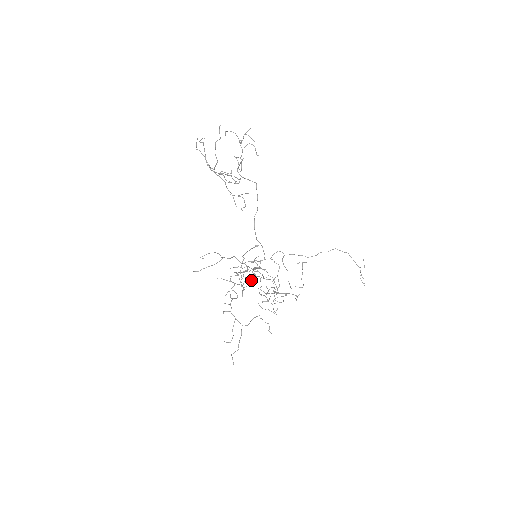
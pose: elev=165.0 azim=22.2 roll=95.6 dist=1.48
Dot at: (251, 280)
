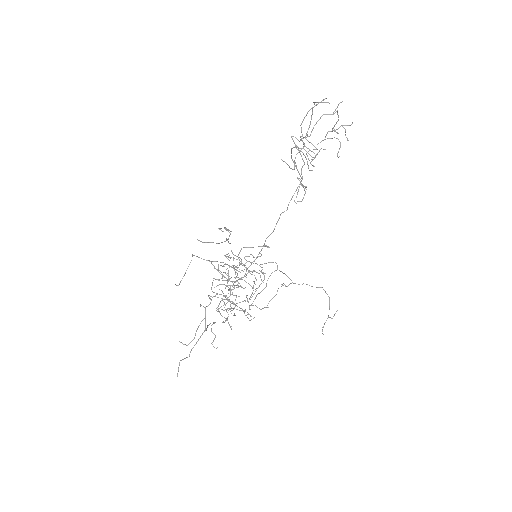
Dot at: (230, 278)
